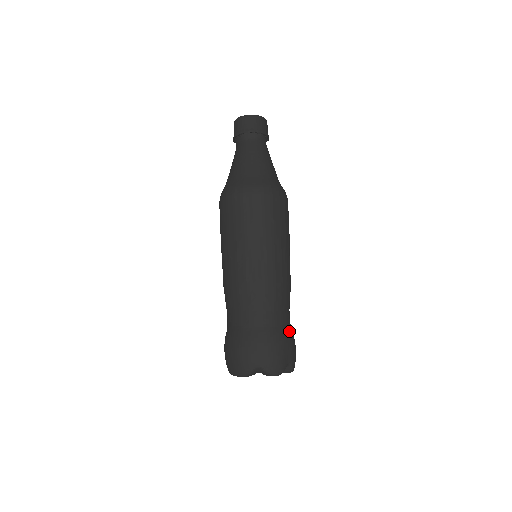
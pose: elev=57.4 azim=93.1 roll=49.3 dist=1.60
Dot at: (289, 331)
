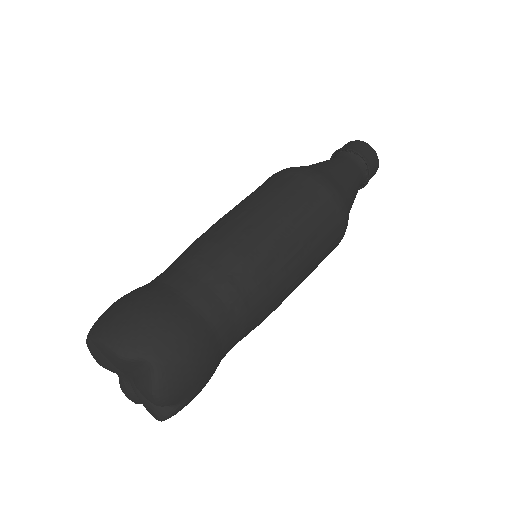
Dot at: occluded
